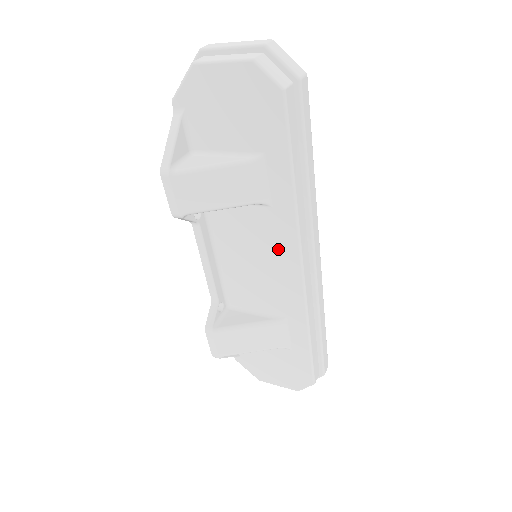
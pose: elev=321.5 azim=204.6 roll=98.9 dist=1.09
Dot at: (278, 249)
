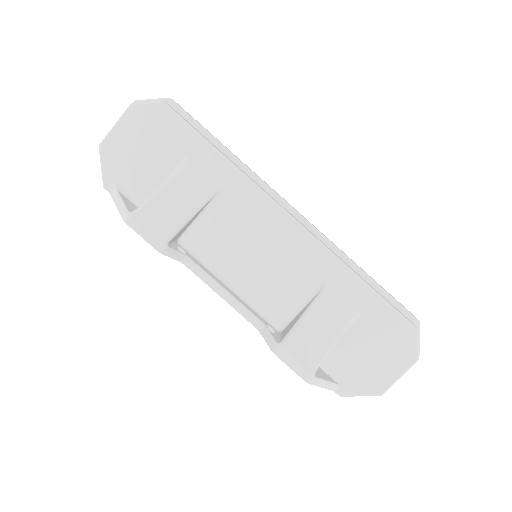
Dot at: (260, 220)
